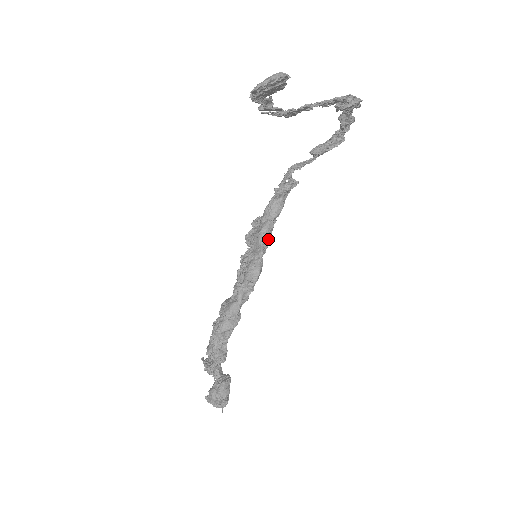
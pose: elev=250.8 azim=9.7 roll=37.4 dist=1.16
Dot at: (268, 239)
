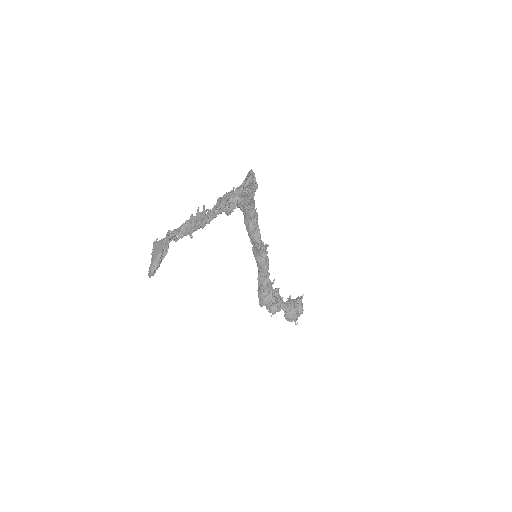
Dot at: (258, 238)
